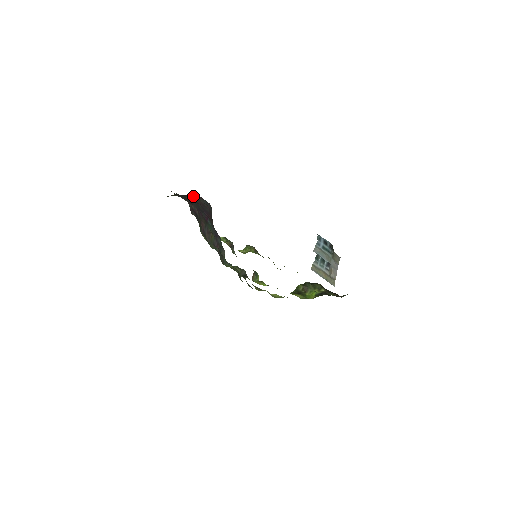
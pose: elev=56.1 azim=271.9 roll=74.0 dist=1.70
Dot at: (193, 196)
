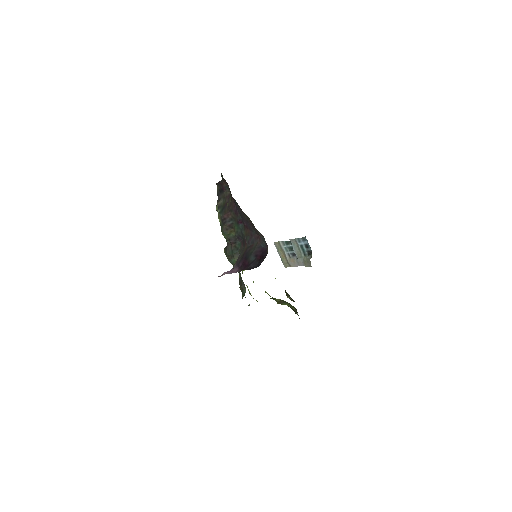
Dot at: occluded
